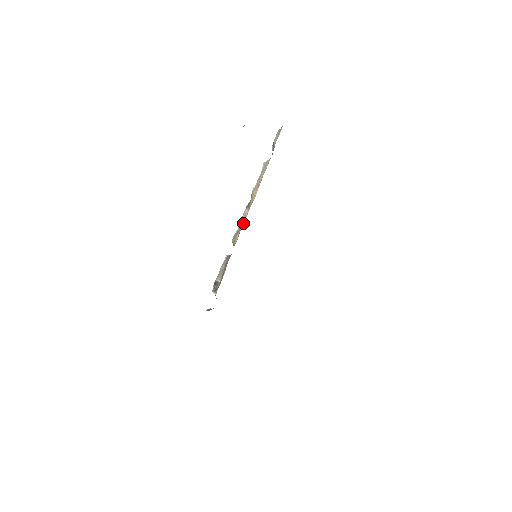
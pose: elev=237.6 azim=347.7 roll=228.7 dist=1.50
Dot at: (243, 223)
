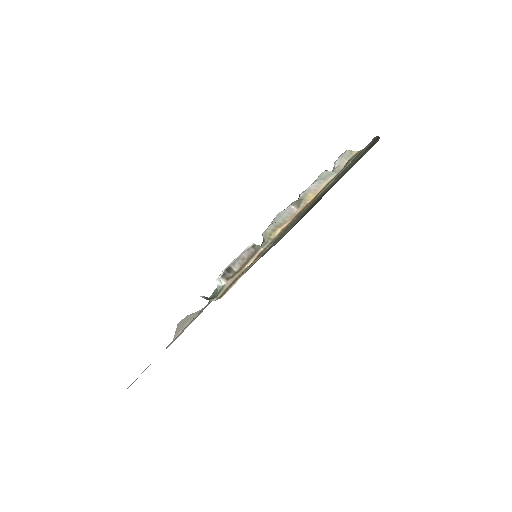
Dot at: (288, 220)
